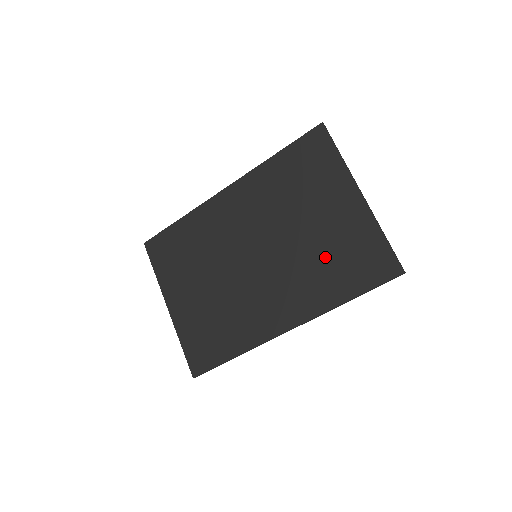
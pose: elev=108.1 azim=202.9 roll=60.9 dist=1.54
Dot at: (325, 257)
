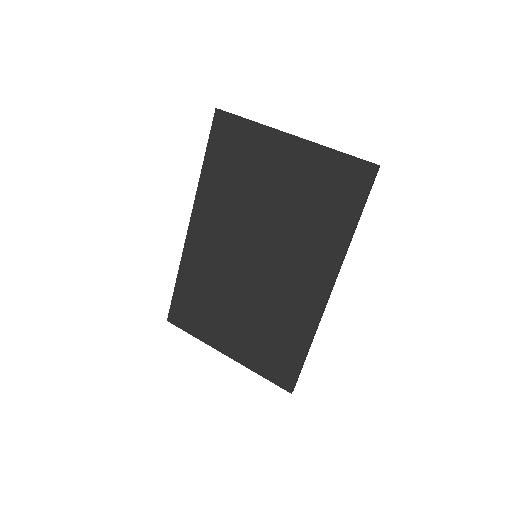
Dot at: (307, 210)
